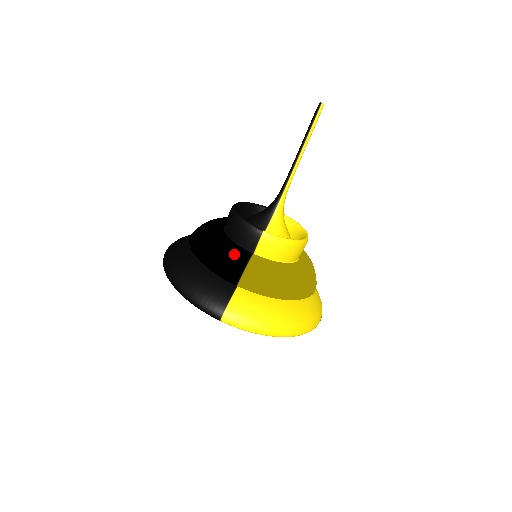
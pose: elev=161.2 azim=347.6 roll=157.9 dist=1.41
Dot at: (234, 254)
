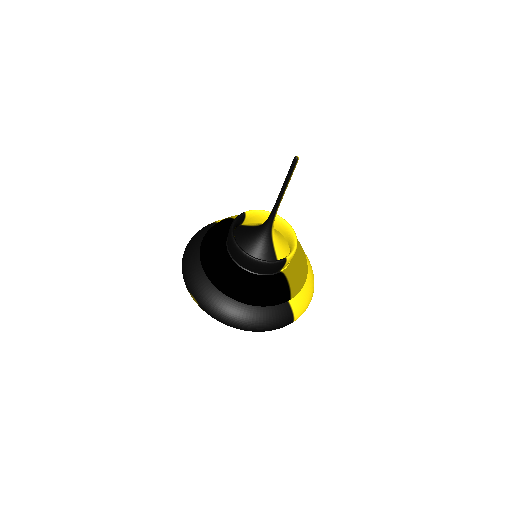
Dot at: (278, 286)
